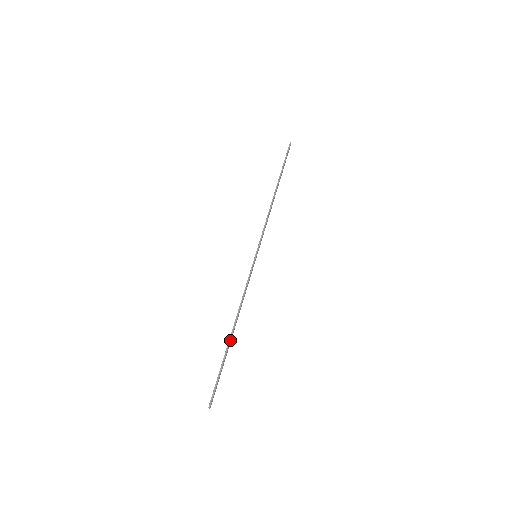
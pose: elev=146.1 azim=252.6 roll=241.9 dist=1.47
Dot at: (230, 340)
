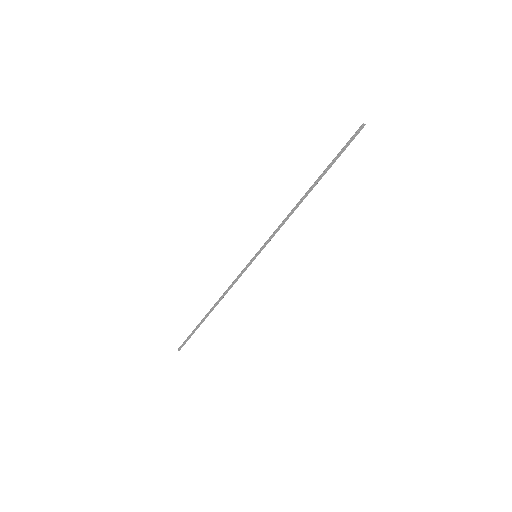
Dot at: (206, 315)
